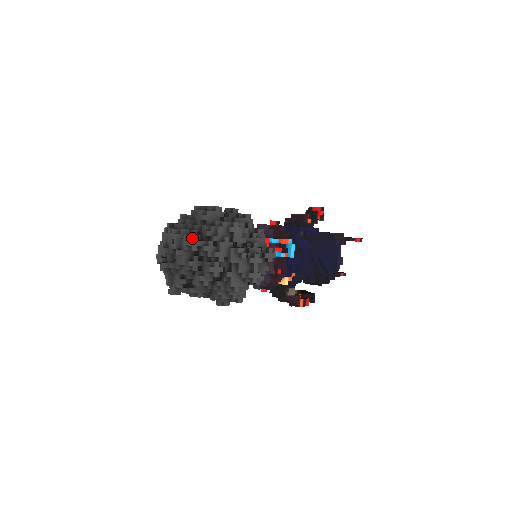
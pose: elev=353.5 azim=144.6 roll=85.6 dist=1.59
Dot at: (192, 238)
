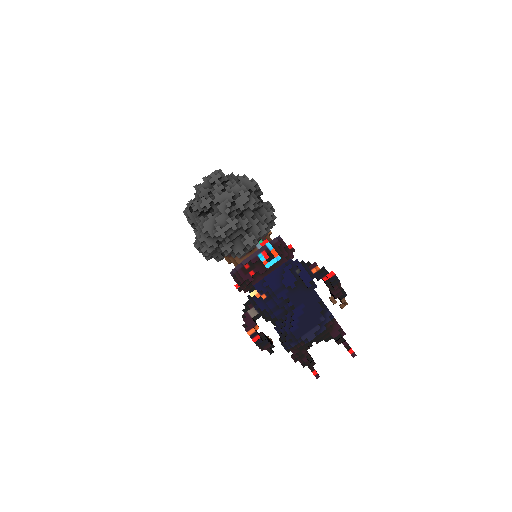
Dot at: (217, 174)
